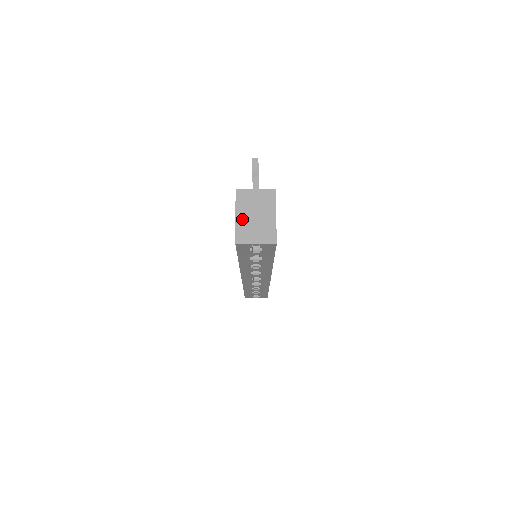
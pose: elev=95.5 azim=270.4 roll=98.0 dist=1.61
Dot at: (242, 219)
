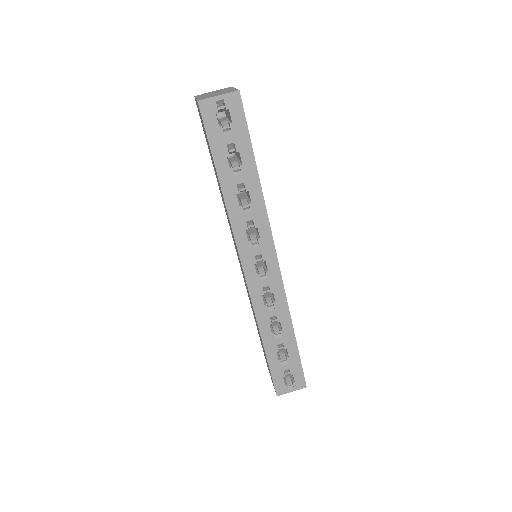
Dot at: (202, 97)
